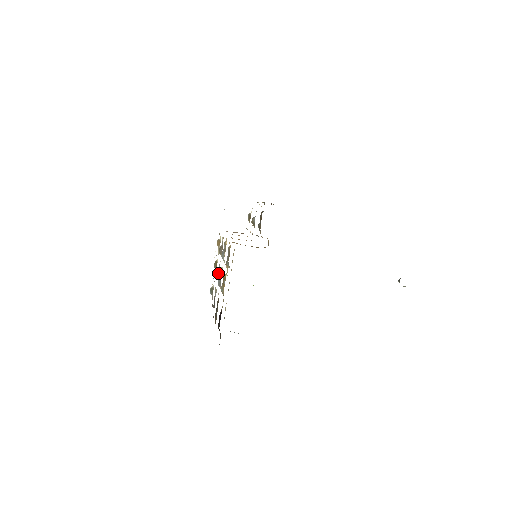
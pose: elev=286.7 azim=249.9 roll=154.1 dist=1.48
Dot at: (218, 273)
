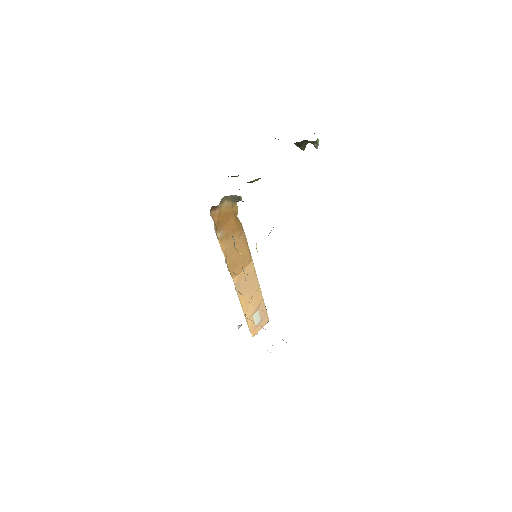
Dot at: occluded
